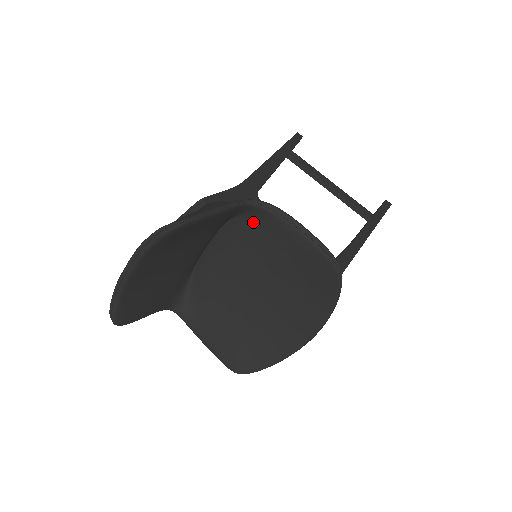
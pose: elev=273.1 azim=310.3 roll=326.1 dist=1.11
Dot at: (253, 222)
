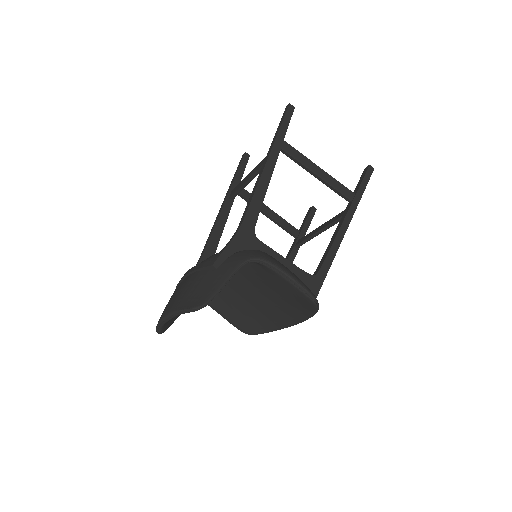
Dot at: (252, 263)
